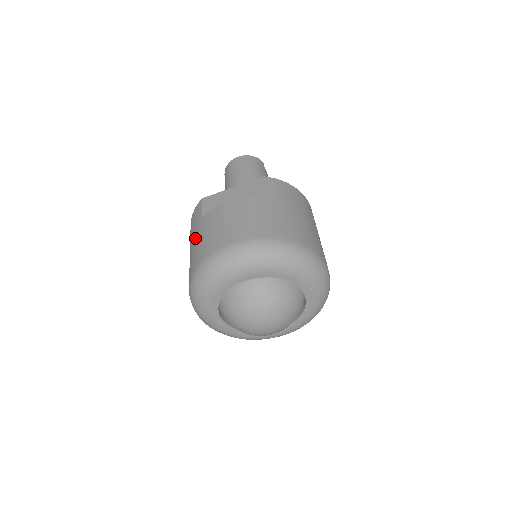
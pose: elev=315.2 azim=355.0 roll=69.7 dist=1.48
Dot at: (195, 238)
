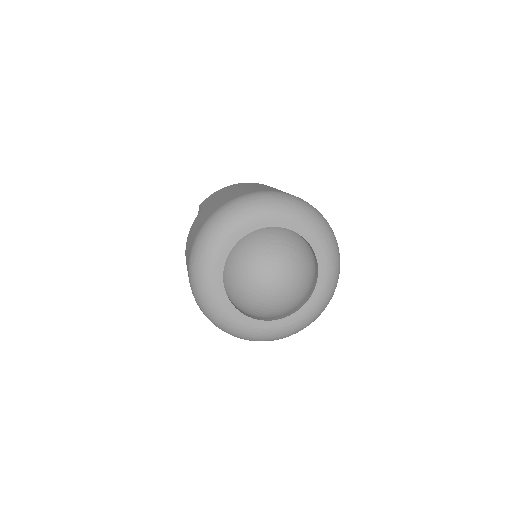
Dot at: occluded
